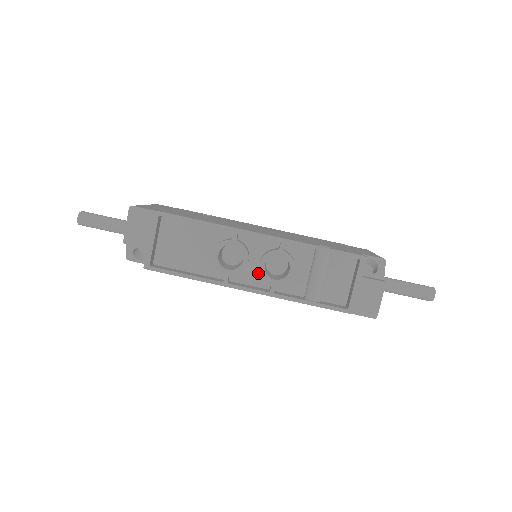
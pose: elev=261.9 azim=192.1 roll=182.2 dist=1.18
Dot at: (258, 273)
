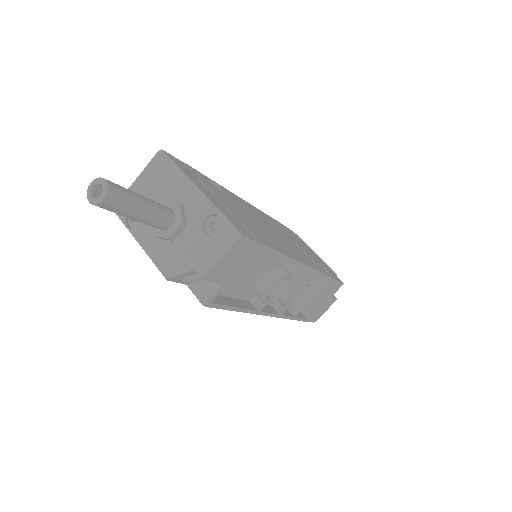
Dot at: occluded
